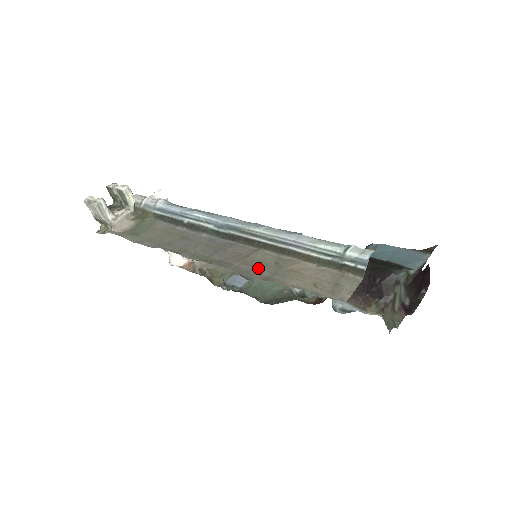
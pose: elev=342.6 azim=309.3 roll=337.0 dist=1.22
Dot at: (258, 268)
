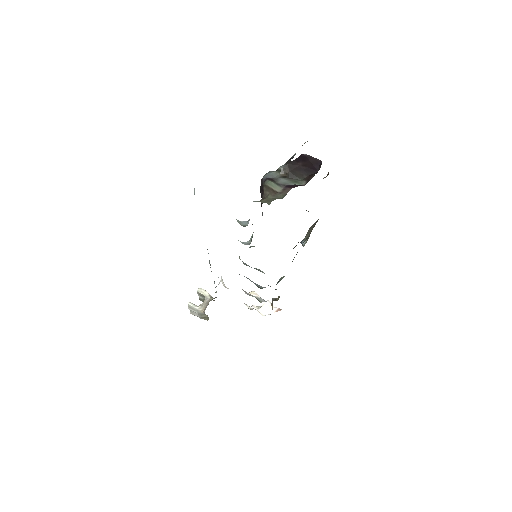
Dot at: occluded
